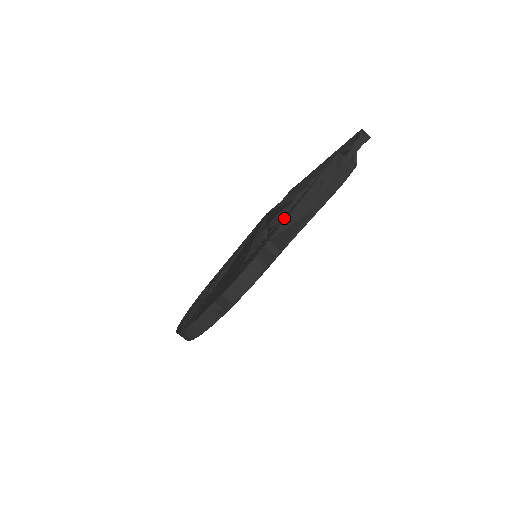
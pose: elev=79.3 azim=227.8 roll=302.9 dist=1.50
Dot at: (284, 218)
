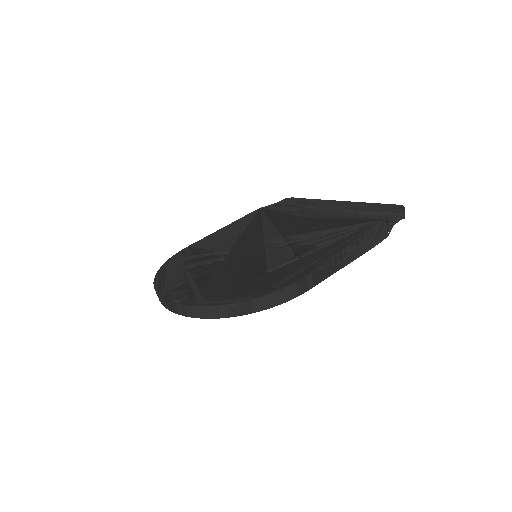
Dot at: (324, 254)
